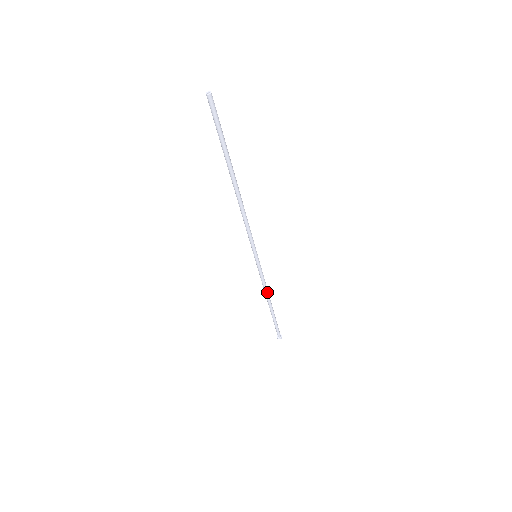
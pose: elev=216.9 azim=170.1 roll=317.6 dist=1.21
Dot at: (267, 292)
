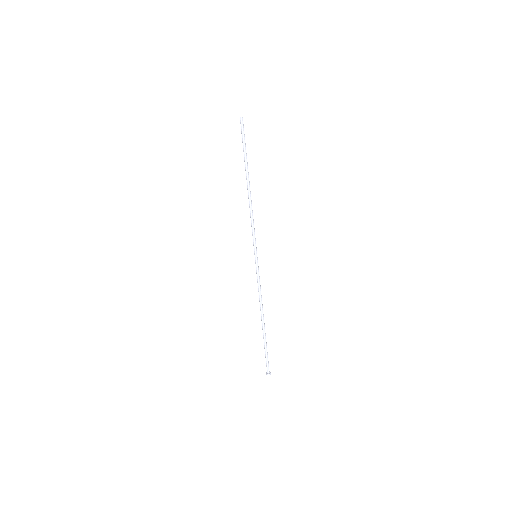
Dot at: (261, 302)
